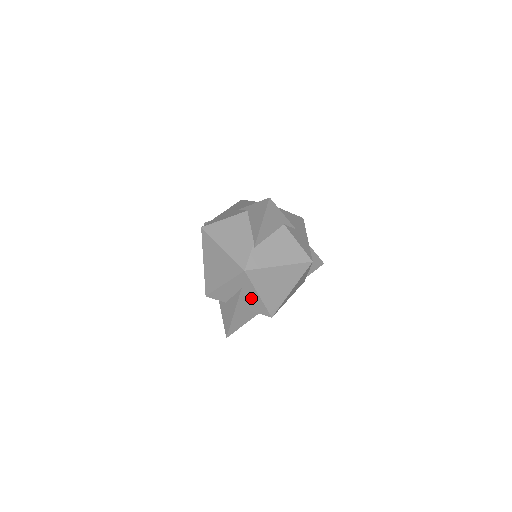
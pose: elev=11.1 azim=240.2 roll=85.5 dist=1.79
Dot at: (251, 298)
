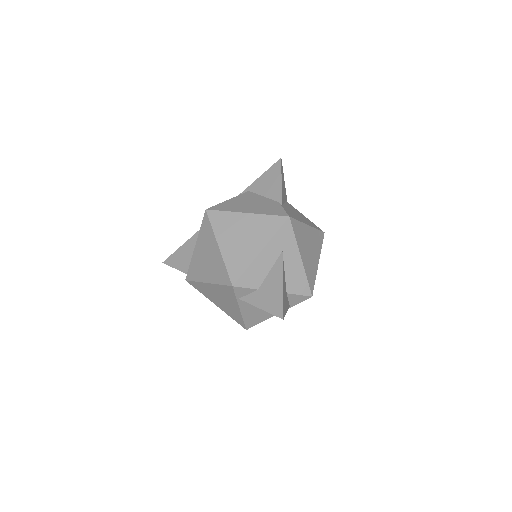
Dot at: (291, 267)
